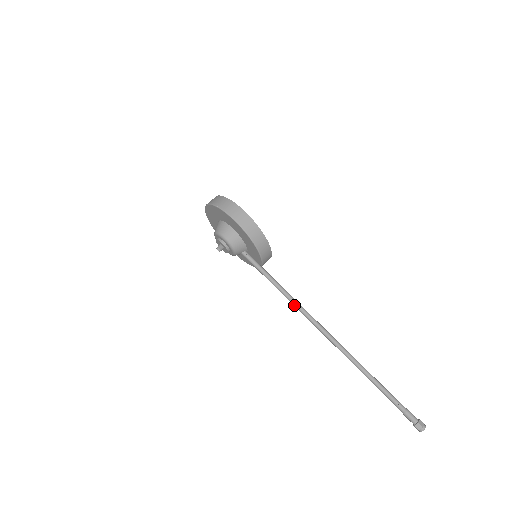
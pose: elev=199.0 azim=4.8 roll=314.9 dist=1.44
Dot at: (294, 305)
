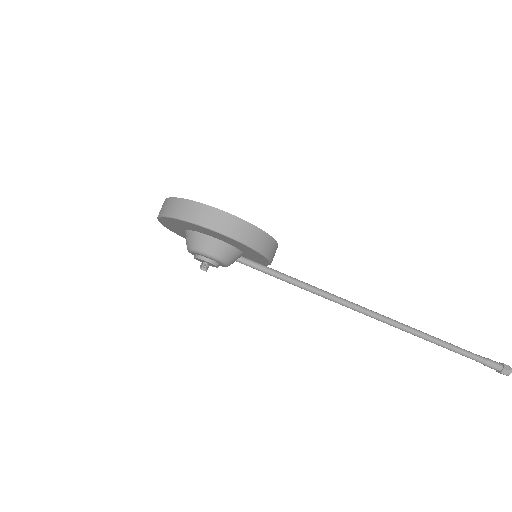
Dot at: (329, 299)
